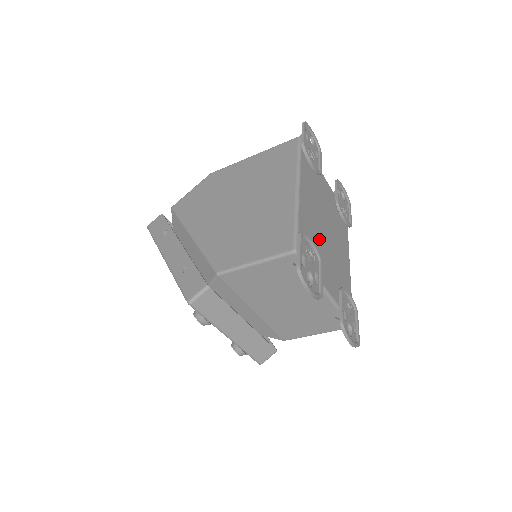
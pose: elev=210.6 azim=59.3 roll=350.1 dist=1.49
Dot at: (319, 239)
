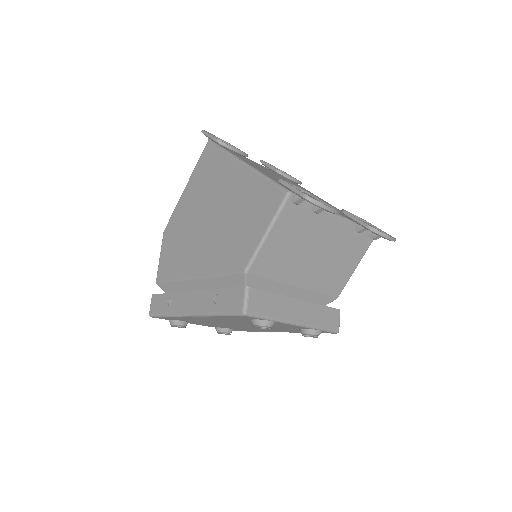
Dot at: occluded
